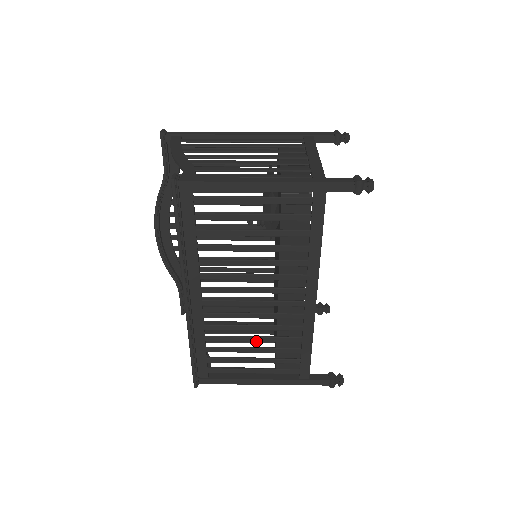
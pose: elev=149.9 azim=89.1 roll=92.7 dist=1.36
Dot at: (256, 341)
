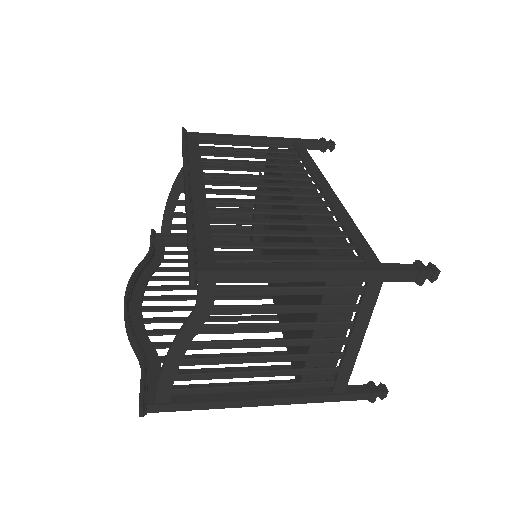
Dot at: (281, 223)
